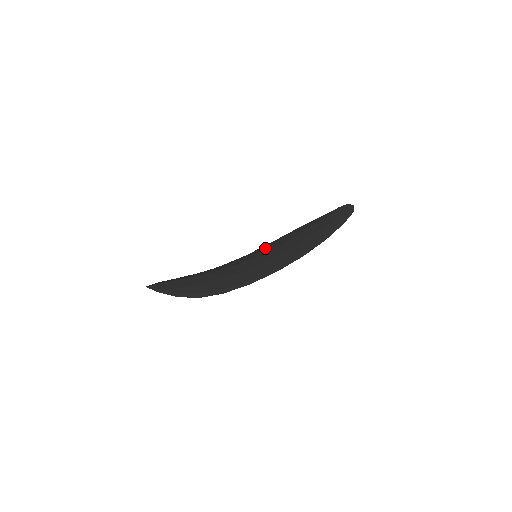
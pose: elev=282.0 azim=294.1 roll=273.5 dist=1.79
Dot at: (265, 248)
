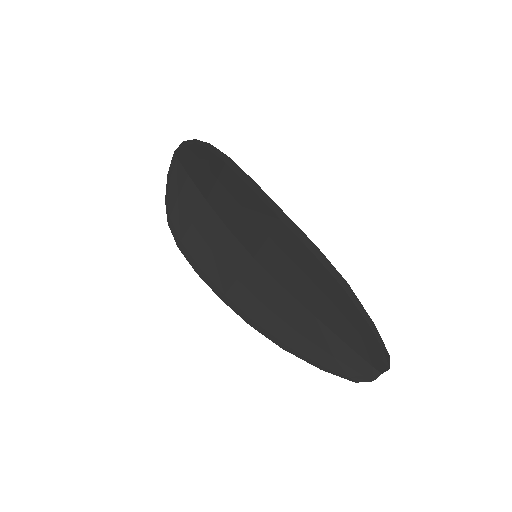
Dot at: (259, 290)
